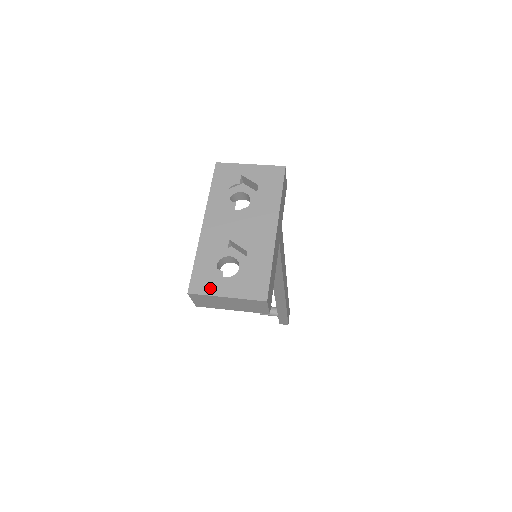
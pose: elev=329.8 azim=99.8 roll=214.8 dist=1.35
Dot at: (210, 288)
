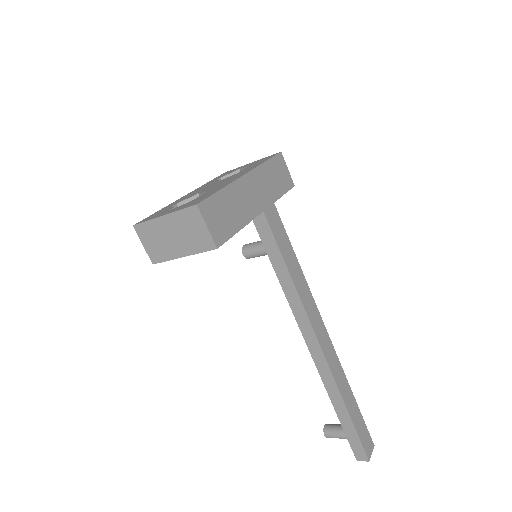
Dot at: (154, 217)
